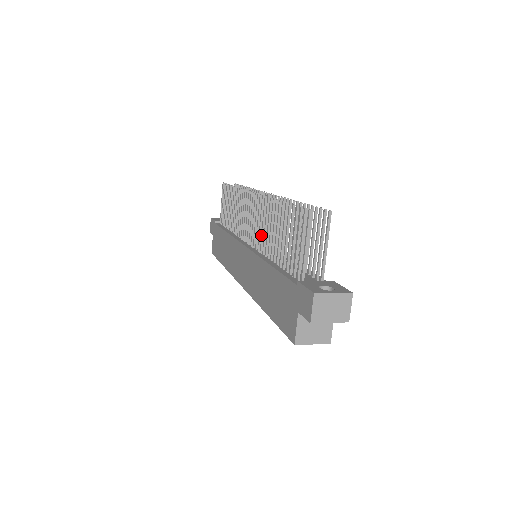
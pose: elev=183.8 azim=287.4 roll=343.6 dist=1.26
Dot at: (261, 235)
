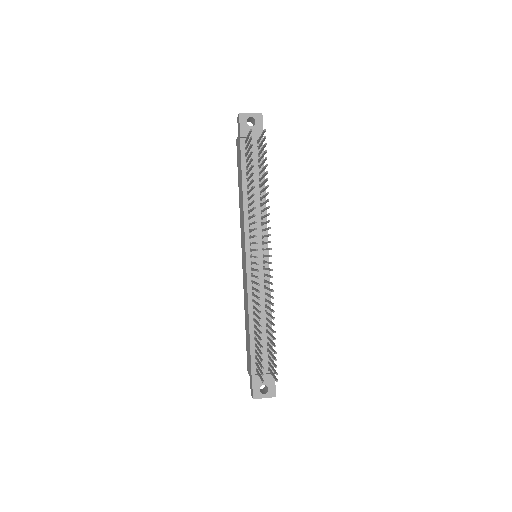
Dot at: (253, 289)
